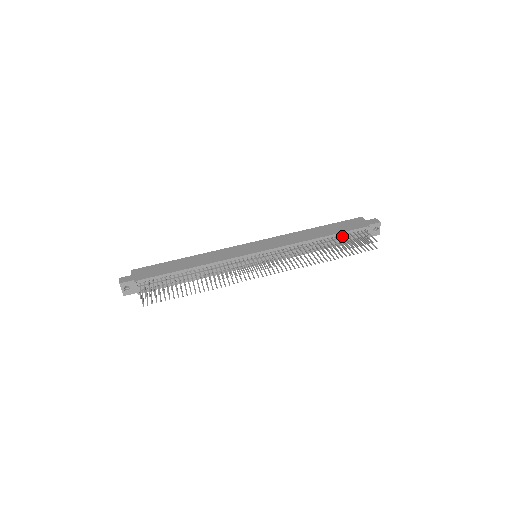
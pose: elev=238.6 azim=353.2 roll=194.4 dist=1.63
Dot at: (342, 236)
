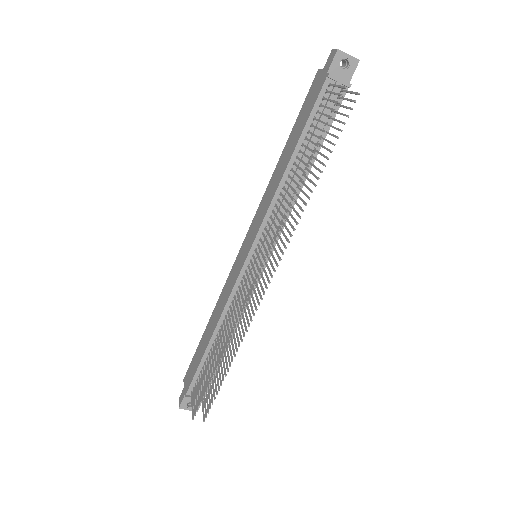
Dot at: (312, 127)
